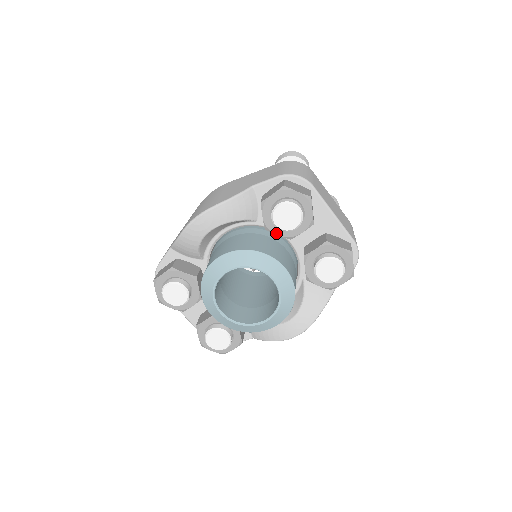
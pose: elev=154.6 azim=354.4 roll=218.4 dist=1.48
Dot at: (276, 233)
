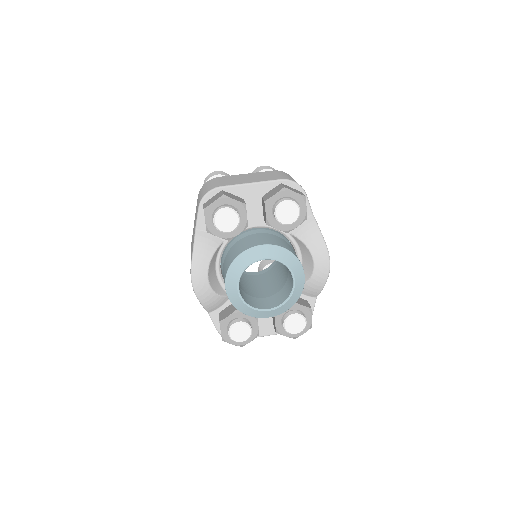
Dot at: (236, 235)
